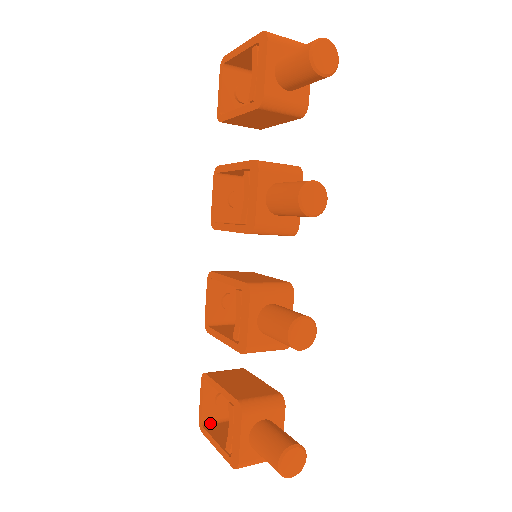
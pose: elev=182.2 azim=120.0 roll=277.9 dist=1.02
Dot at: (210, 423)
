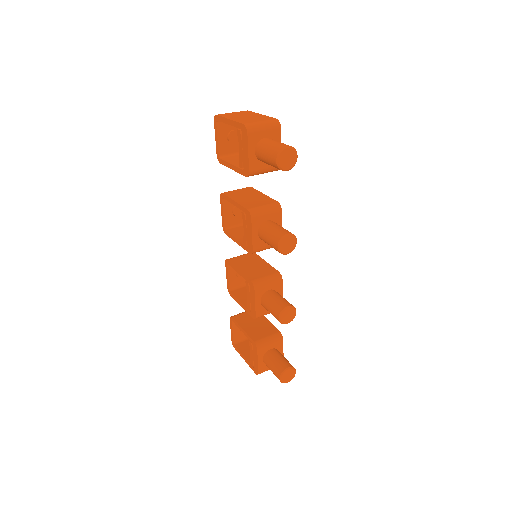
Dot at: (239, 342)
